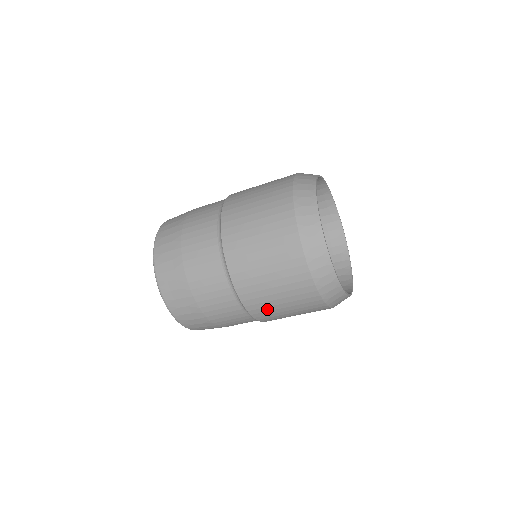
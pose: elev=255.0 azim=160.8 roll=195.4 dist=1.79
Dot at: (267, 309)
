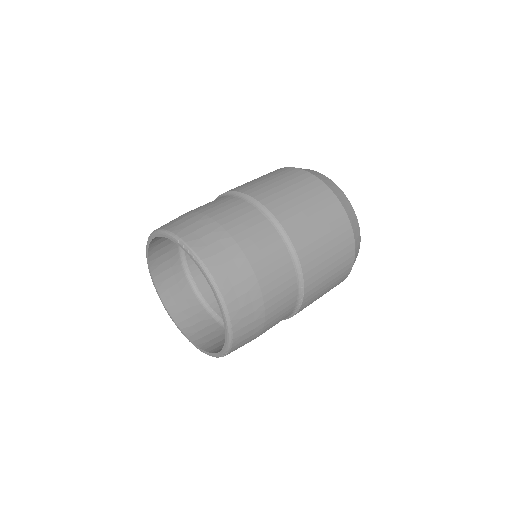
Dot at: (316, 293)
